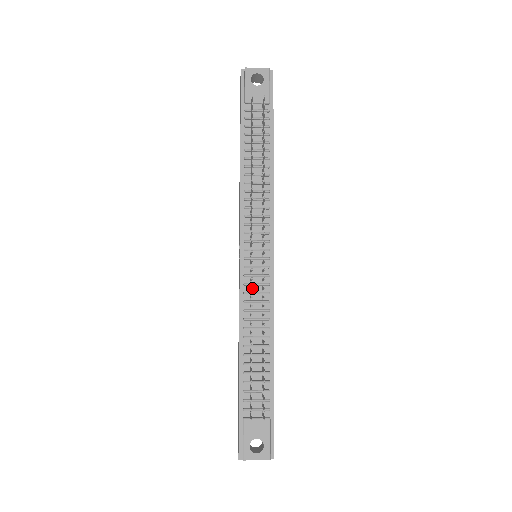
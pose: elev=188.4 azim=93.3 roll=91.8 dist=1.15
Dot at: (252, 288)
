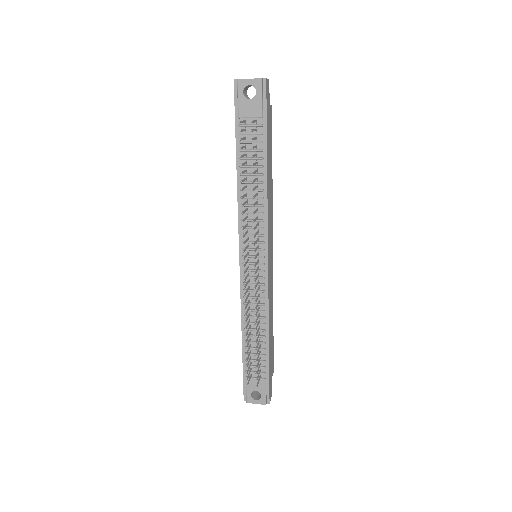
Dot at: occluded
